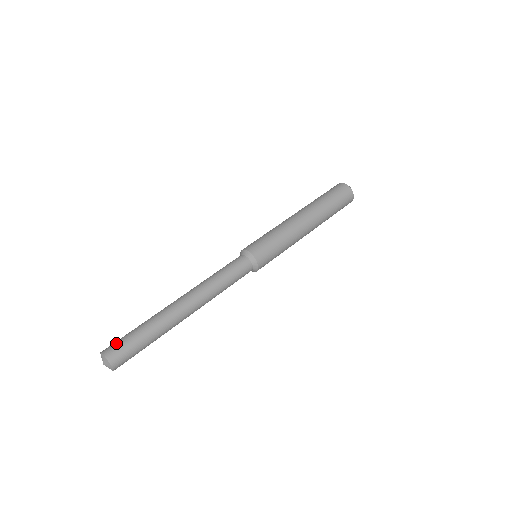
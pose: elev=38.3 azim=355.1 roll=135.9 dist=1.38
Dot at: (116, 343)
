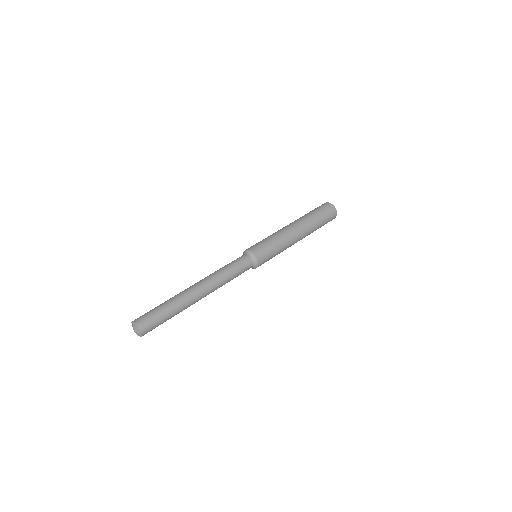
Dot at: (145, 315)
